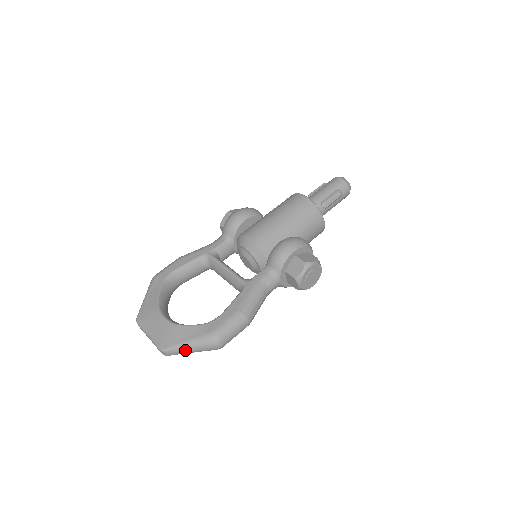
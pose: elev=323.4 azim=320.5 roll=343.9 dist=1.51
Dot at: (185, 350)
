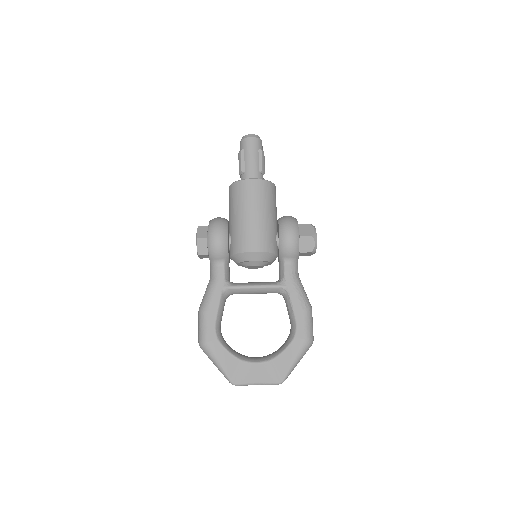
Dot at: occluded
